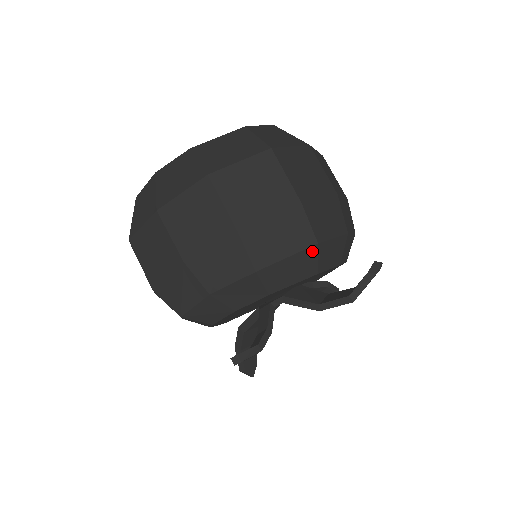
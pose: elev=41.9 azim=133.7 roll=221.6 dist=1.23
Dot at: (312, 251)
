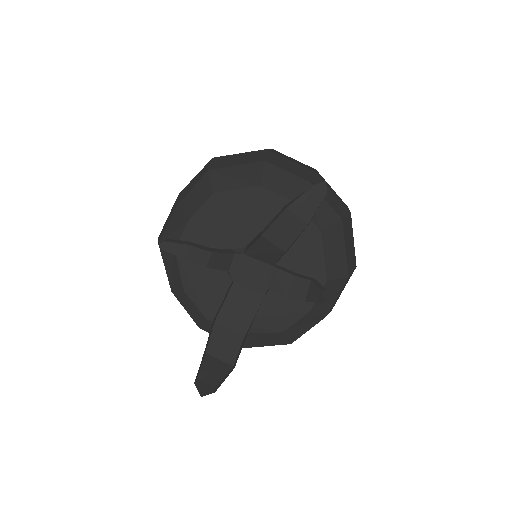
Dot at: (258, 166)
